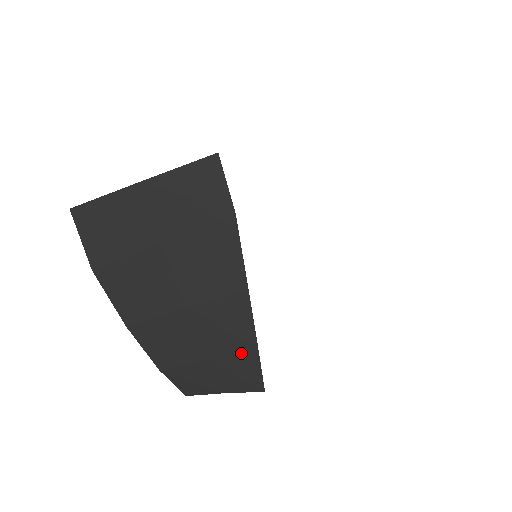
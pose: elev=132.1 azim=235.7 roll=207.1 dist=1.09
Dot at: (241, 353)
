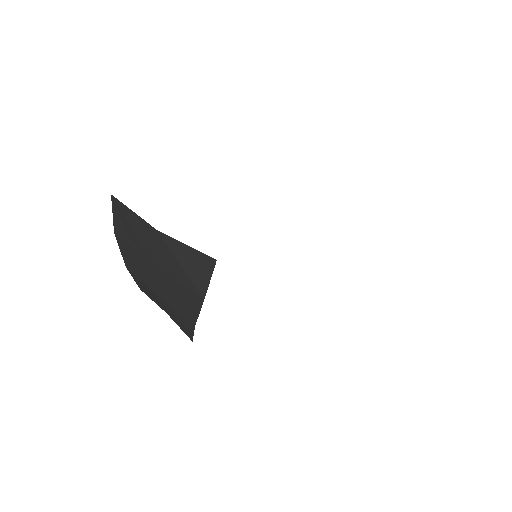
Dot at: (184, 329)
